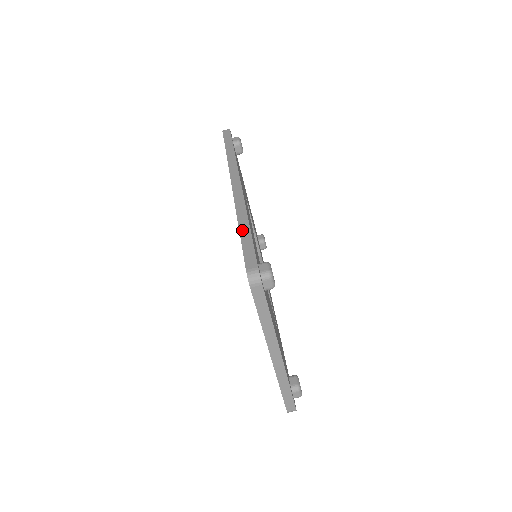
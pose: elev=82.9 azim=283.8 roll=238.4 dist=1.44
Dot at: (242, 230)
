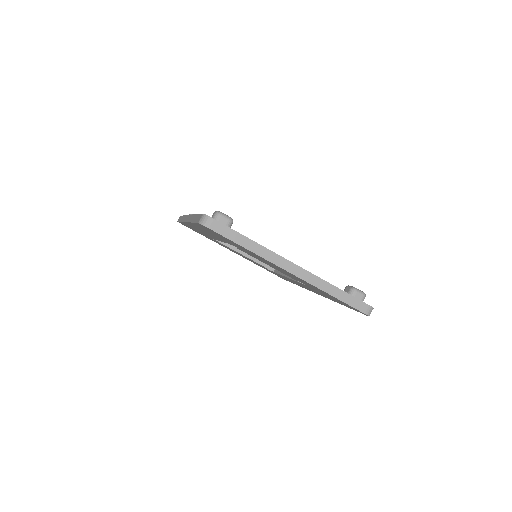
Dot at: (193, 220)
